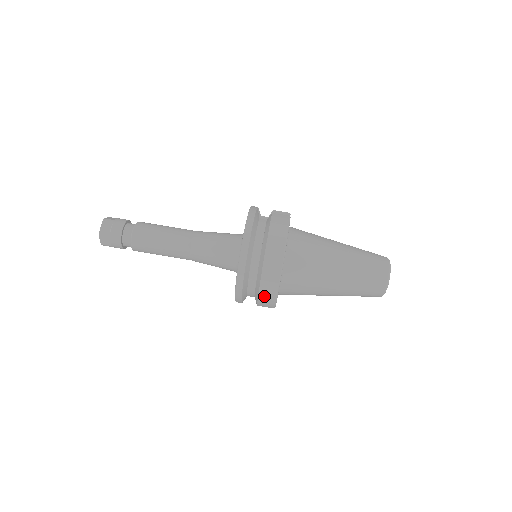
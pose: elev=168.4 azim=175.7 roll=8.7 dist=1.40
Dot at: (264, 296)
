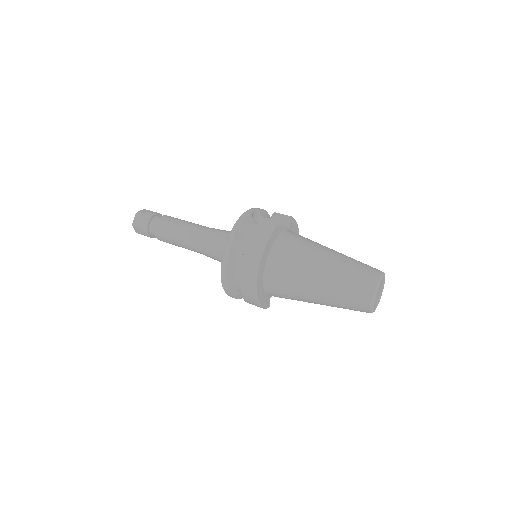
Dot at: (247, 299)
